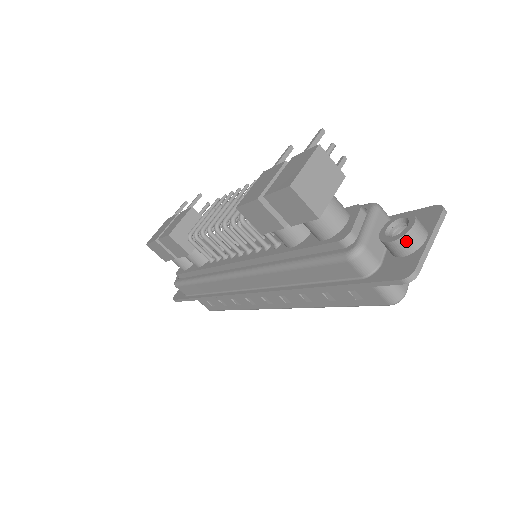
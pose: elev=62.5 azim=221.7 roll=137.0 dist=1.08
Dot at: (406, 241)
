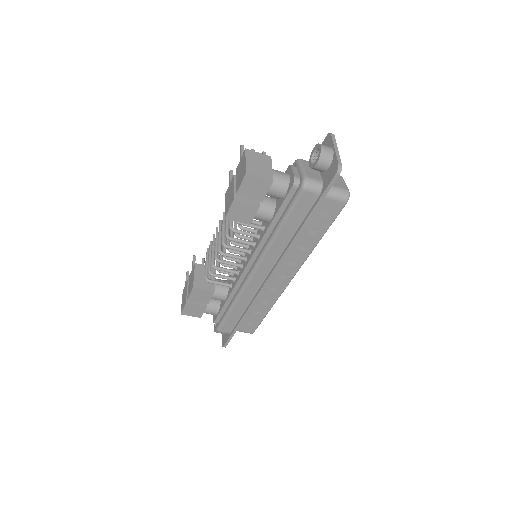
Dot at: (324, 157)
